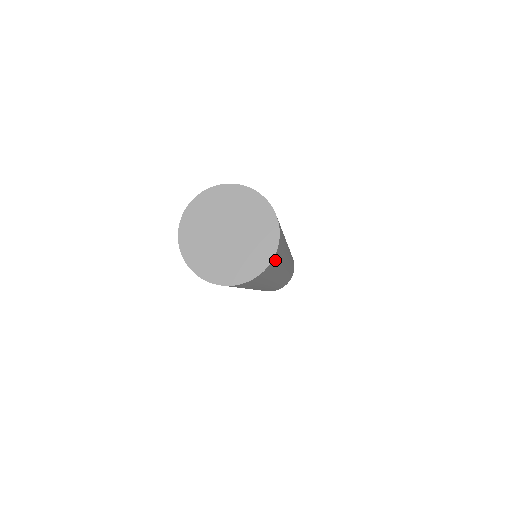
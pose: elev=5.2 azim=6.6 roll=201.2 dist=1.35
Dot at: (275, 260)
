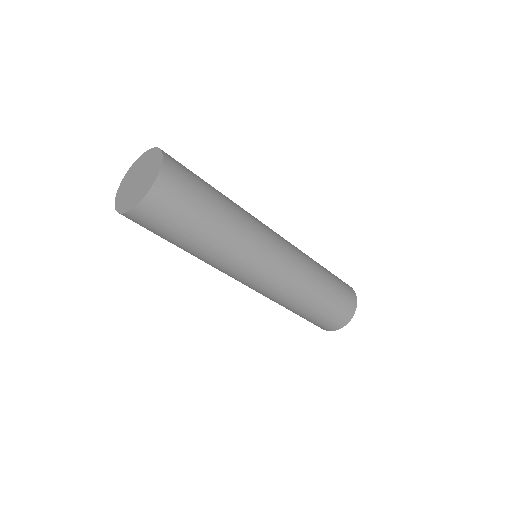
Dot at: (178, 169)
